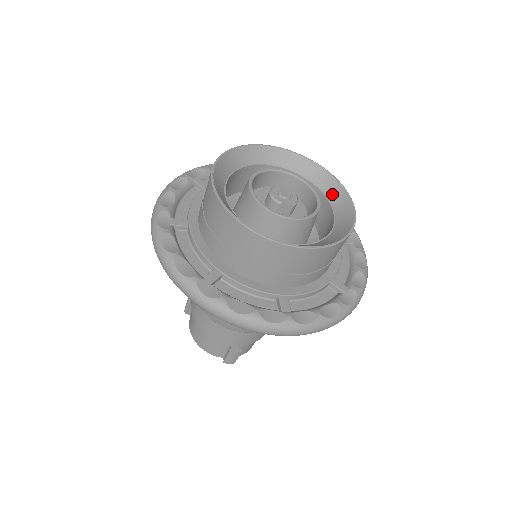
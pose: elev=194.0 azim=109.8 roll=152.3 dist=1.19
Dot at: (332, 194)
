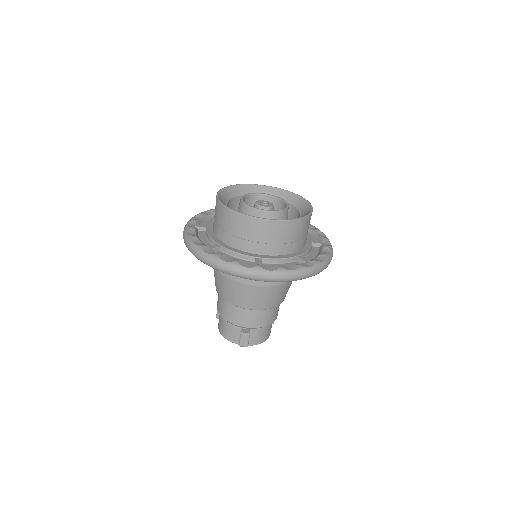
Dot at: (302, 207)
